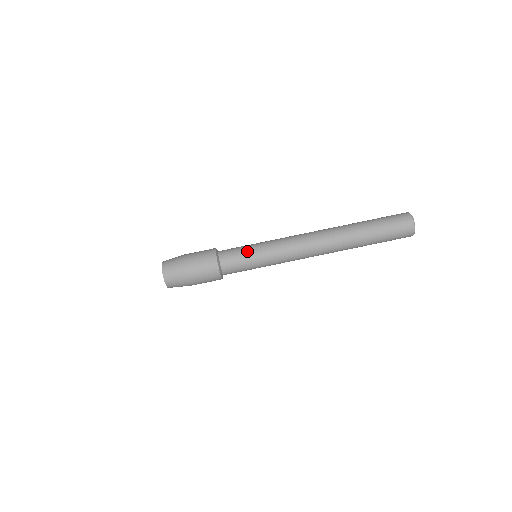
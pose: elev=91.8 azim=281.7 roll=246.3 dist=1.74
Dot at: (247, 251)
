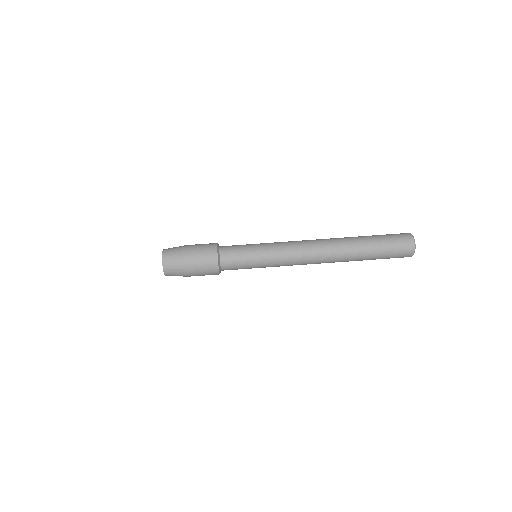
Dot at: (248, 244)
